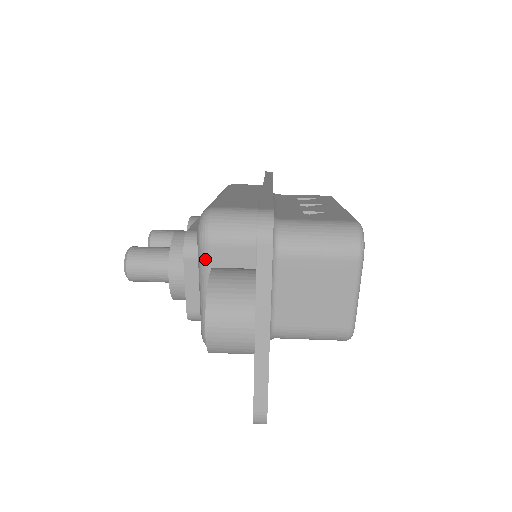
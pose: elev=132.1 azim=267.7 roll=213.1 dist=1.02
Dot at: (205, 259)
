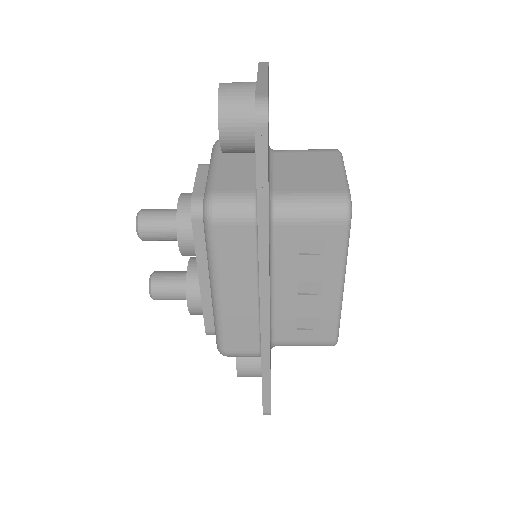
Dot at: (217, 148)
